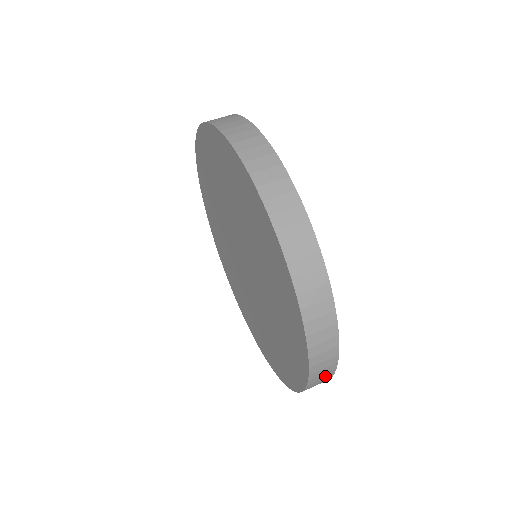
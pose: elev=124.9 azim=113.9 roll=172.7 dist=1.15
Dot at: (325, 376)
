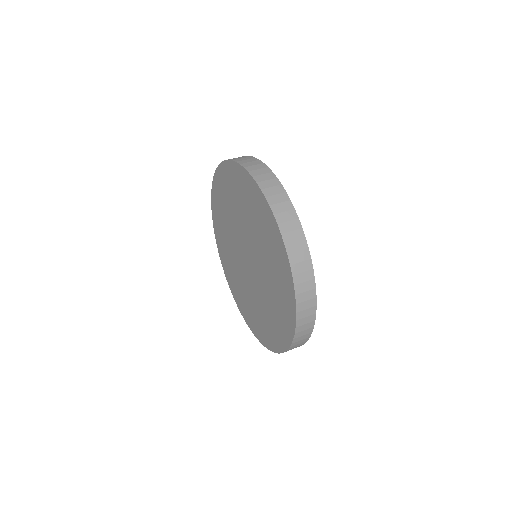
Dot at: occluded
